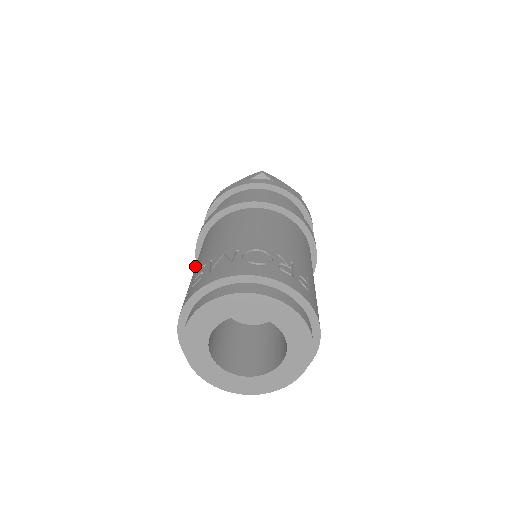
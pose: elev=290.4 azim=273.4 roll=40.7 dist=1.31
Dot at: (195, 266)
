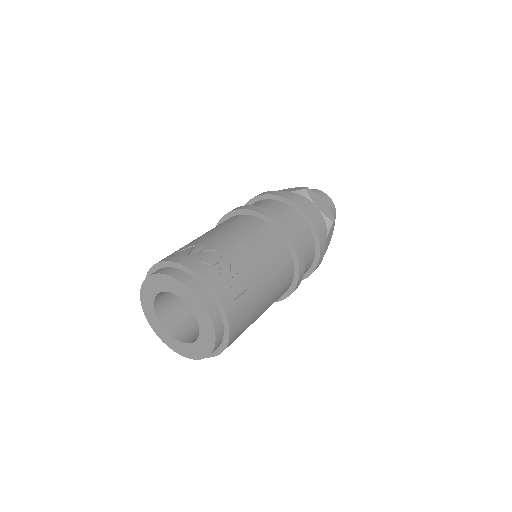
Dot at: occluded
